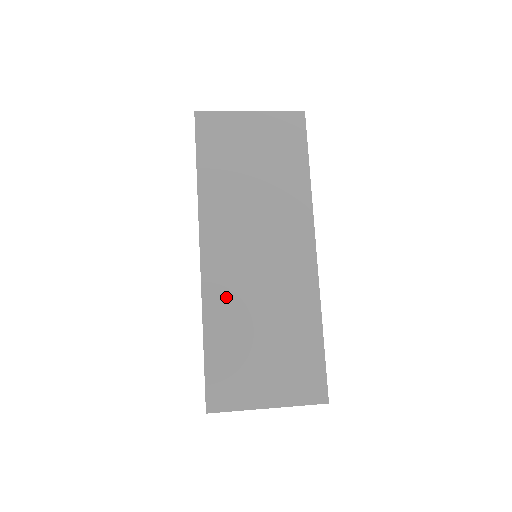
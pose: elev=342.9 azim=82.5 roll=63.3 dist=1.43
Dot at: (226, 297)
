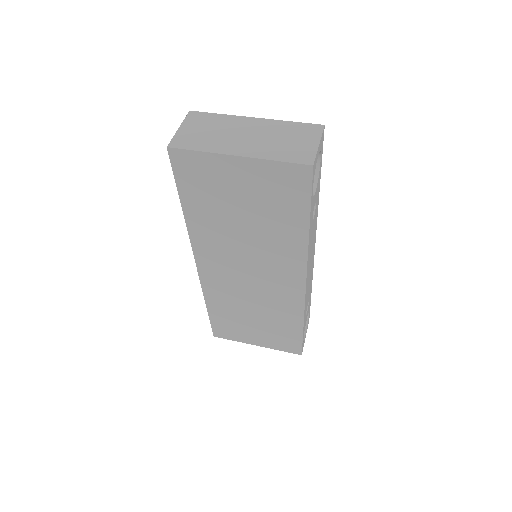
Dot at: (222, 293)
